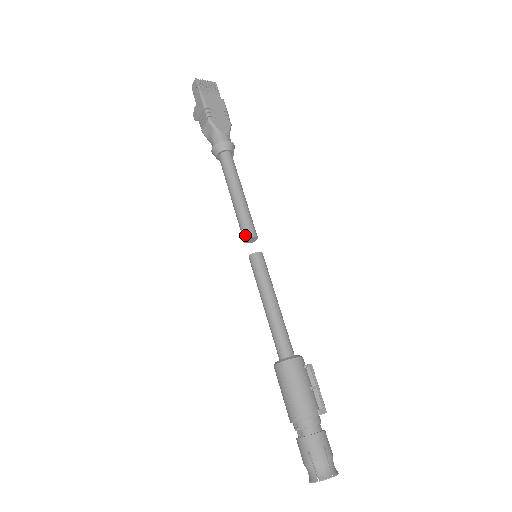
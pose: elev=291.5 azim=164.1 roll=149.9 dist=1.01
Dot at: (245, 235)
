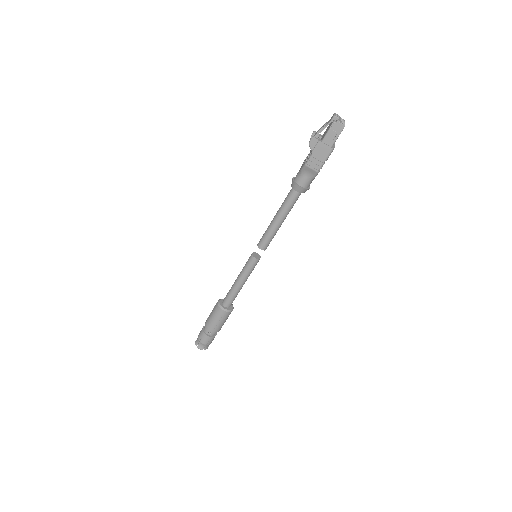
Dot at: (264, 248)
